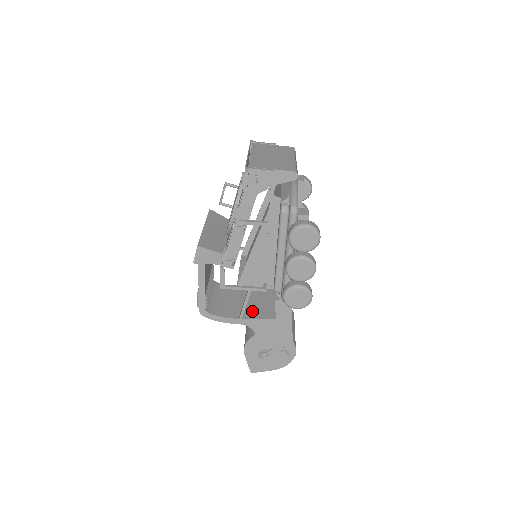
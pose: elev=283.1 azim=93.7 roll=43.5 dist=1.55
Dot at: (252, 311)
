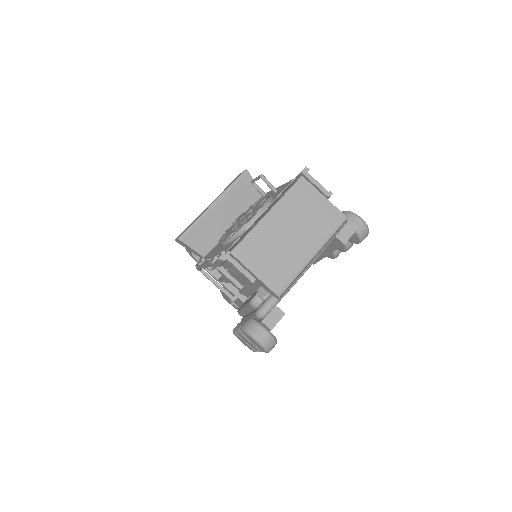
Dot at: occluded
